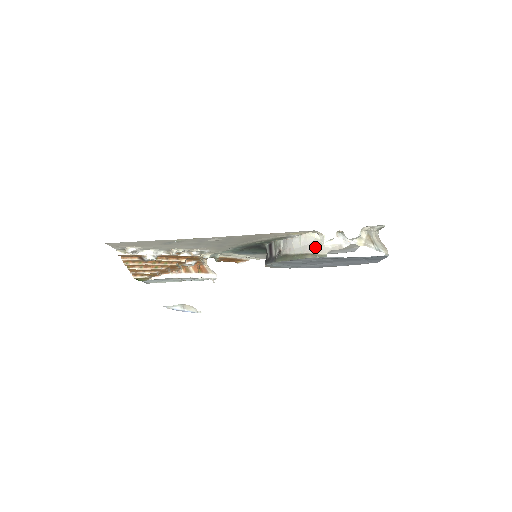
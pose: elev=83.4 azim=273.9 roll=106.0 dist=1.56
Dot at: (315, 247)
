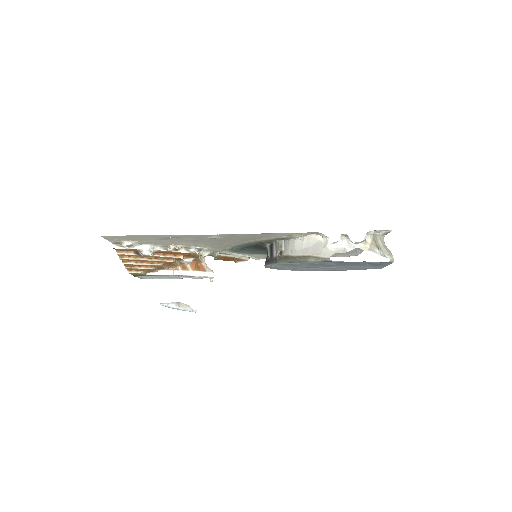
Dot at: (318, 249)
